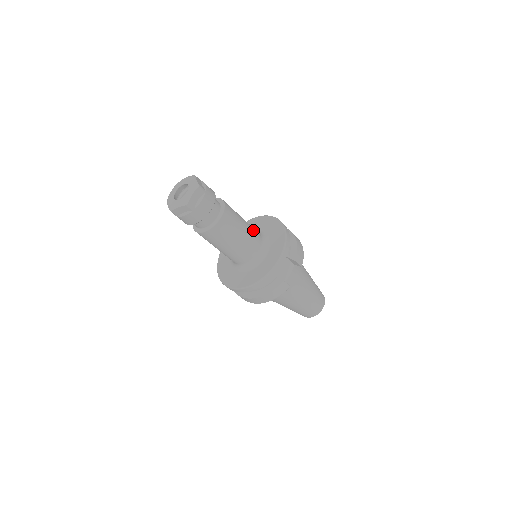
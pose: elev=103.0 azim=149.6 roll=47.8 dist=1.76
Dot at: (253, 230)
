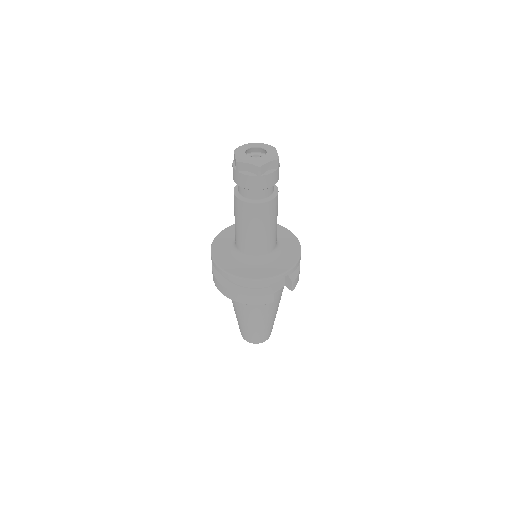
Dot at: occluded
